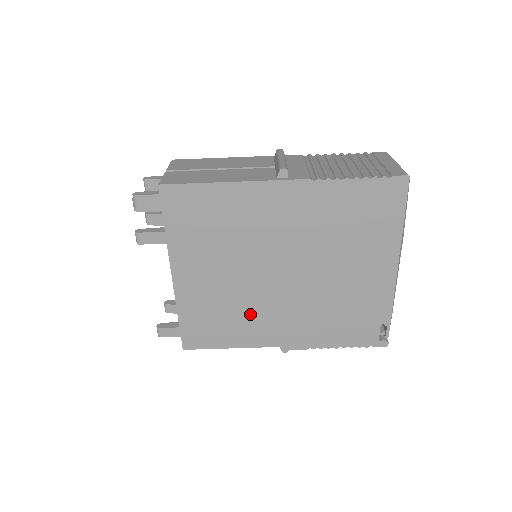
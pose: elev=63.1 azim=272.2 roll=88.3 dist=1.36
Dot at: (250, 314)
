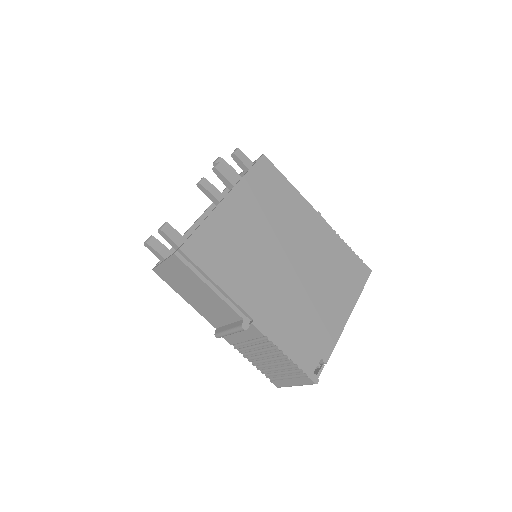
Dot at: (249, 269)
